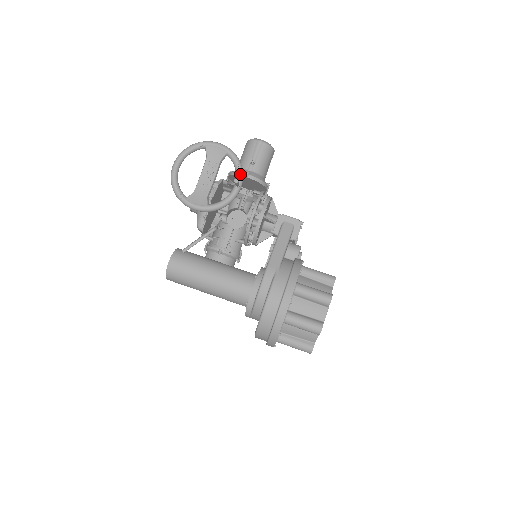
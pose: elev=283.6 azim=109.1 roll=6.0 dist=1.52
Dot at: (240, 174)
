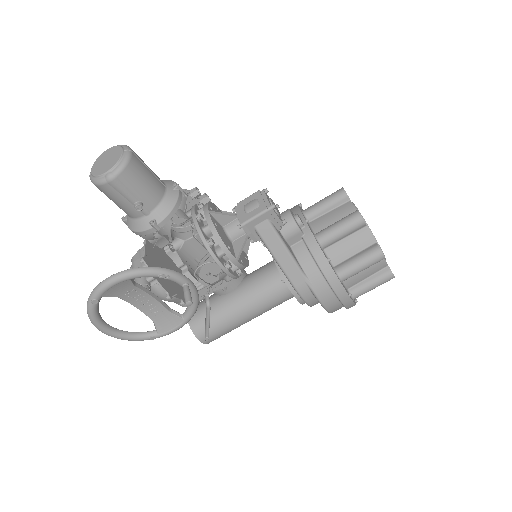
Dot at: (173, 278)
